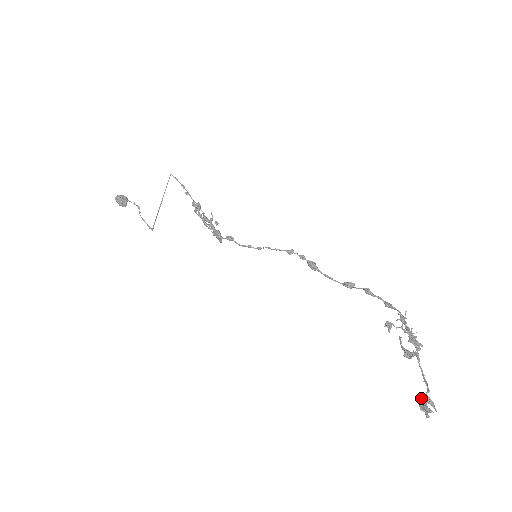
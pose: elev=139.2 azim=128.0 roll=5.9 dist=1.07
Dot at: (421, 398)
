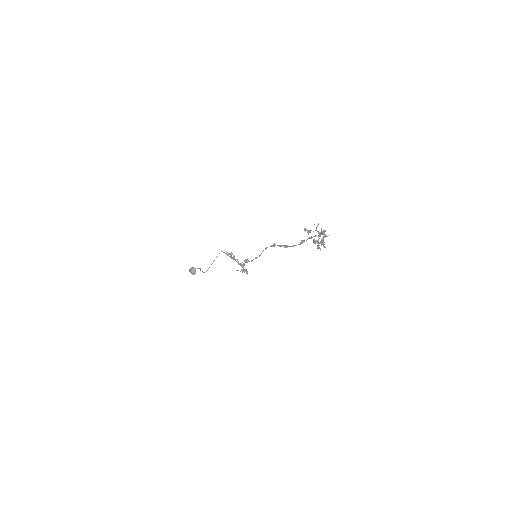
Dot at: occluded
